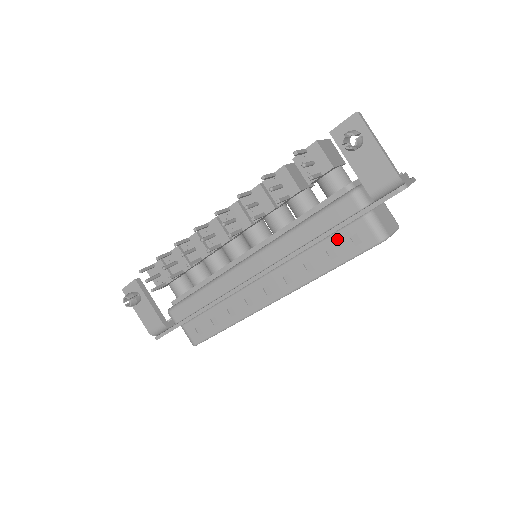
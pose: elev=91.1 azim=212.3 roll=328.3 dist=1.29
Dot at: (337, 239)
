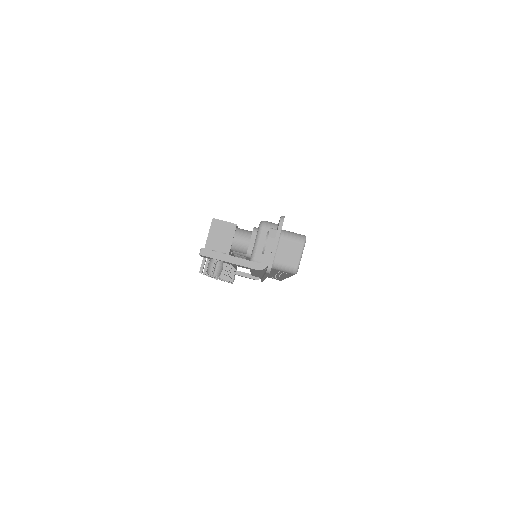
Dot at: (275, 271)
